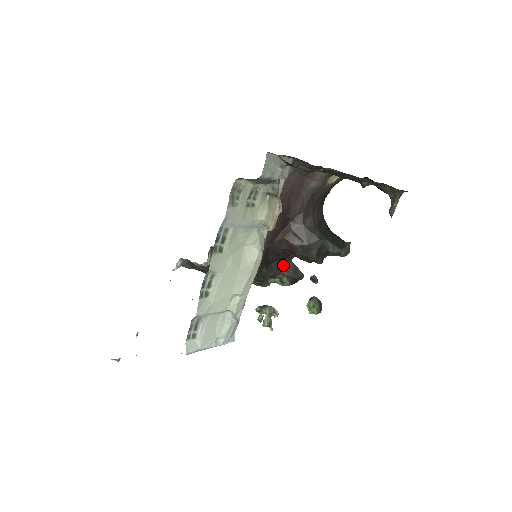
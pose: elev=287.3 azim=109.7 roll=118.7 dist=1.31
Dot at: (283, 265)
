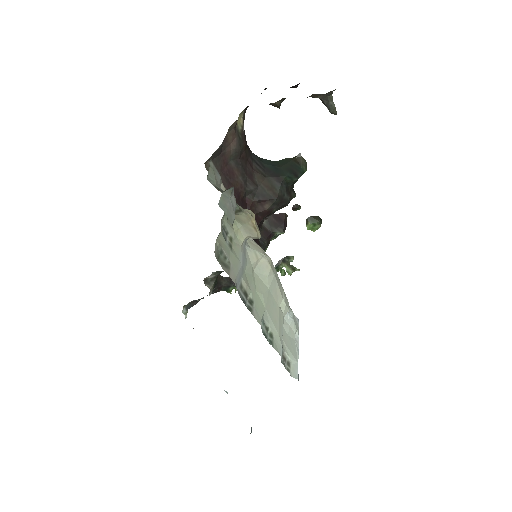
Dot at: (265, 226)
